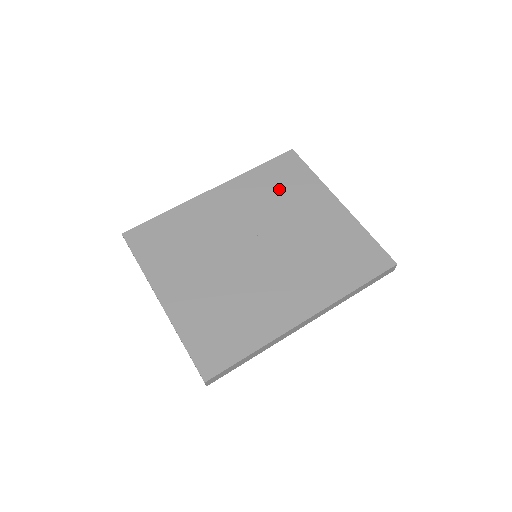
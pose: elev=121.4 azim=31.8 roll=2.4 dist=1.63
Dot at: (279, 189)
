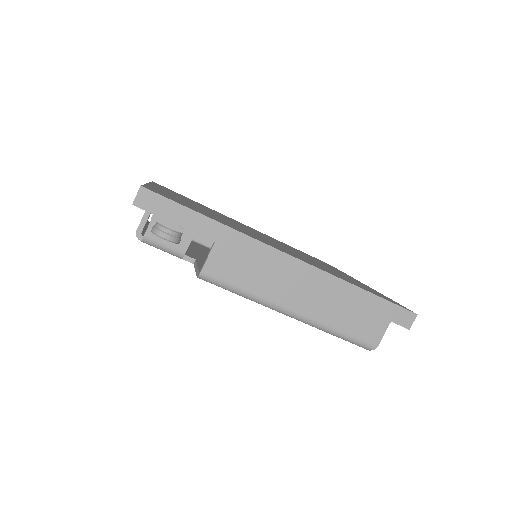
Dot at: occluded
